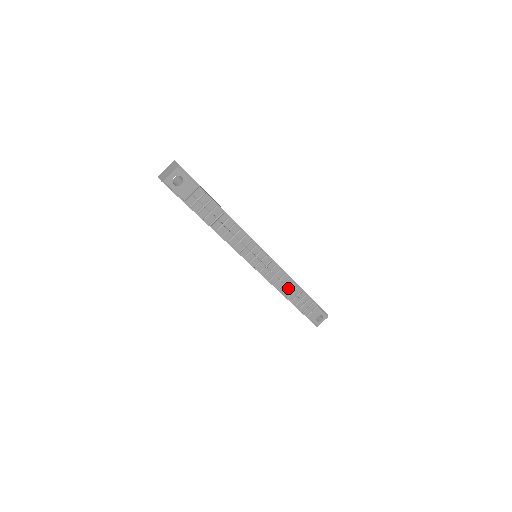
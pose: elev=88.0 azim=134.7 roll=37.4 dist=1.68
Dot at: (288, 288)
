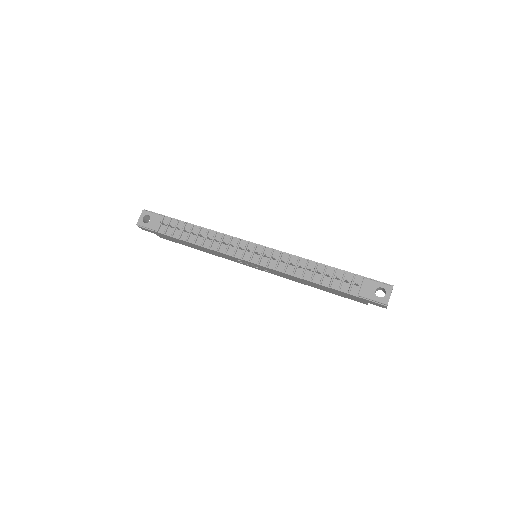
Dot at: occluded
